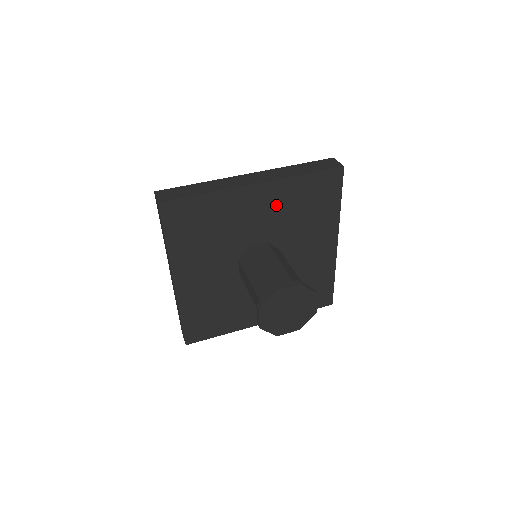
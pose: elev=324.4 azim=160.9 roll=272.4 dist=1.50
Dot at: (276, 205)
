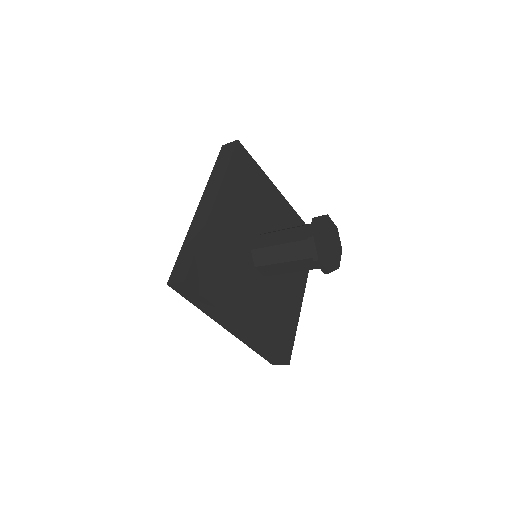
Dot at: (285, 221)
